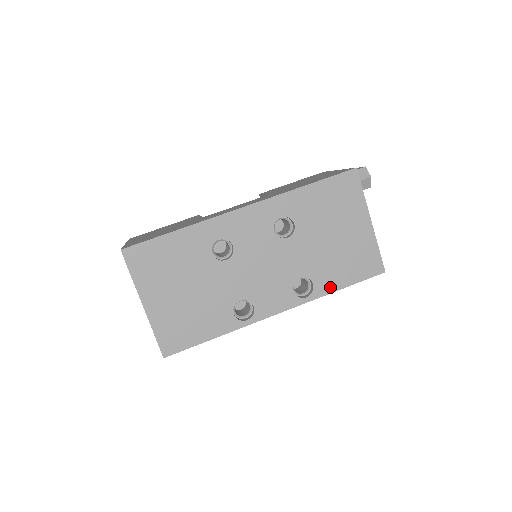
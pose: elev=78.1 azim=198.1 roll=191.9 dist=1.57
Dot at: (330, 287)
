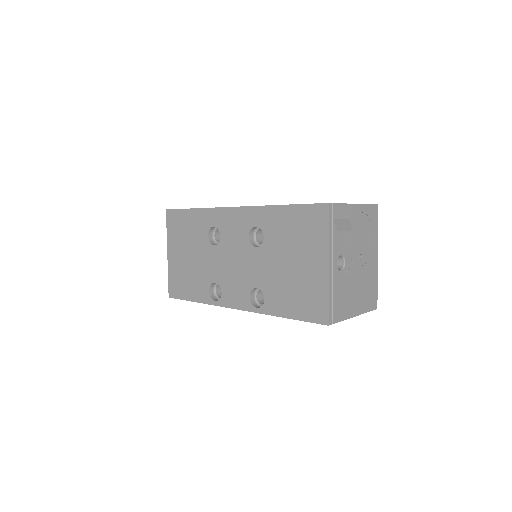
Dot at: (277, 310)
